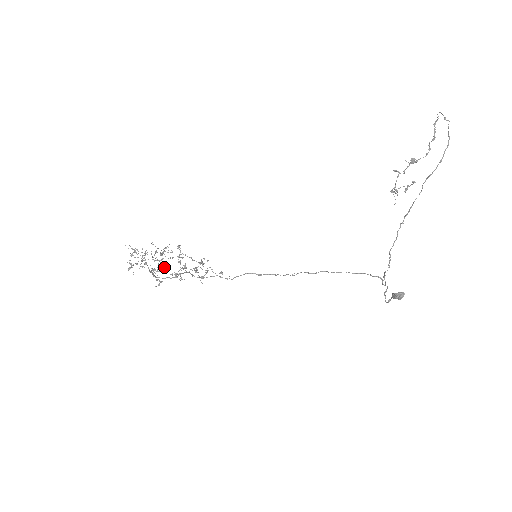
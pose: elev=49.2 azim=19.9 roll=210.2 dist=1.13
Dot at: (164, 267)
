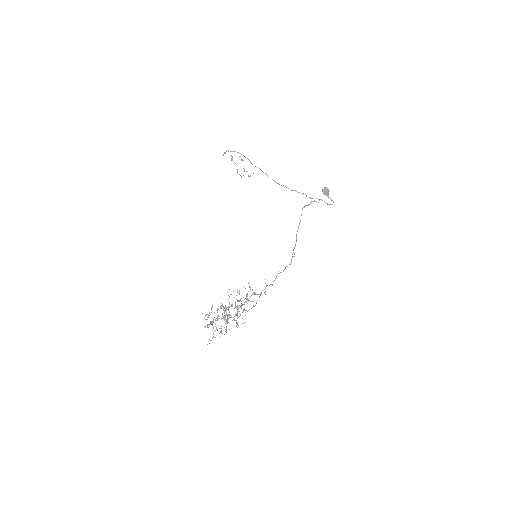
Dot at: (228, 308)
